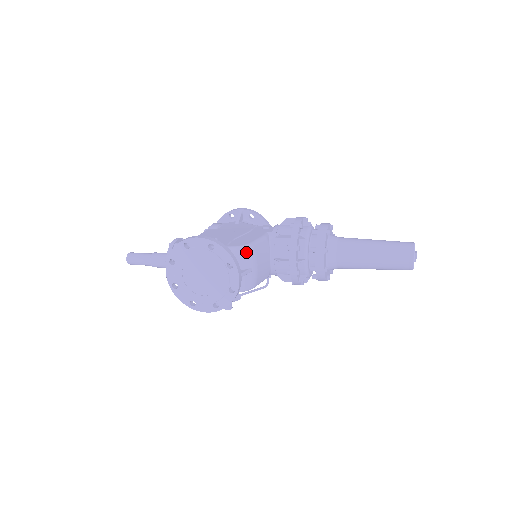
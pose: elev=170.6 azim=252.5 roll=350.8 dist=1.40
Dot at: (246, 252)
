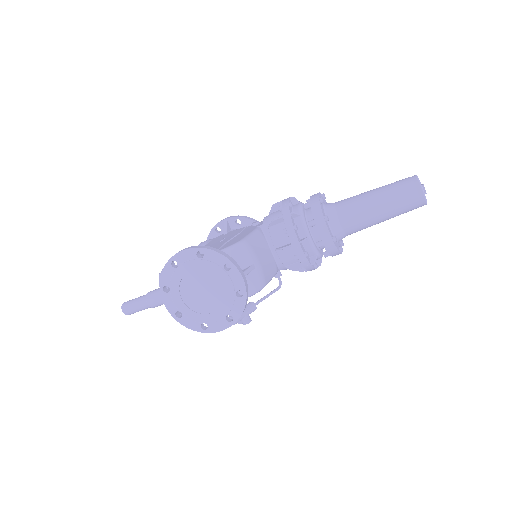
Dot at: (241, 249)
